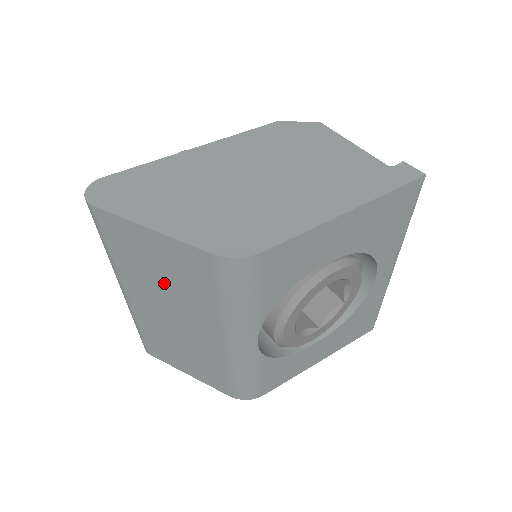
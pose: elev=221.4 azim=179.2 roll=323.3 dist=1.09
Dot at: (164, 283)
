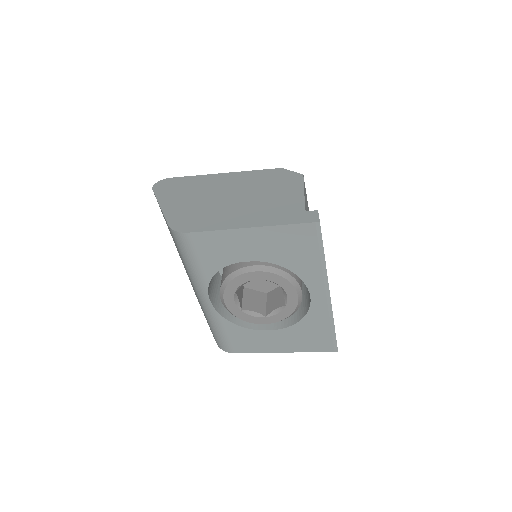
Dot at: (175, 244)
